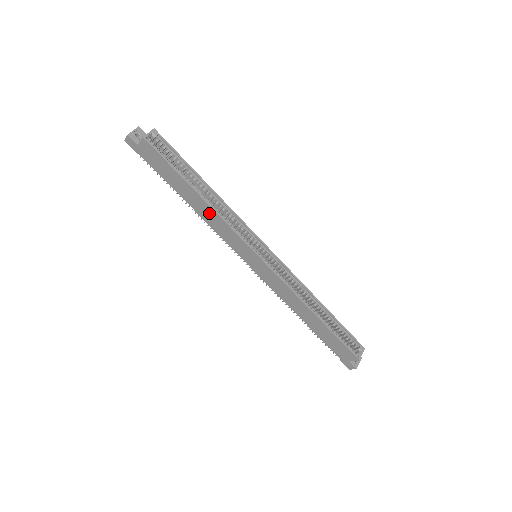
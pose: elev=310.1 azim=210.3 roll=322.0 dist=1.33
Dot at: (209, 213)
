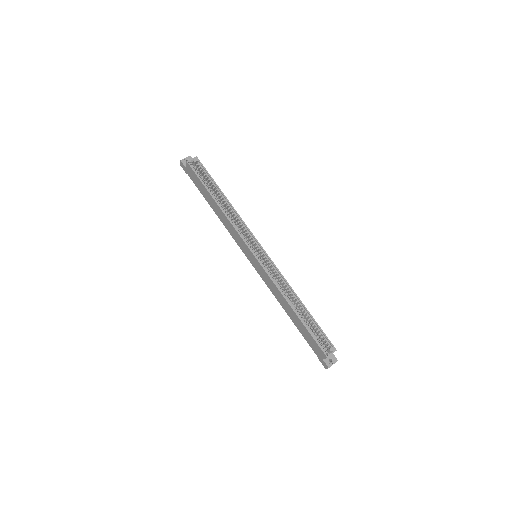
Dot at: (224, 218)
